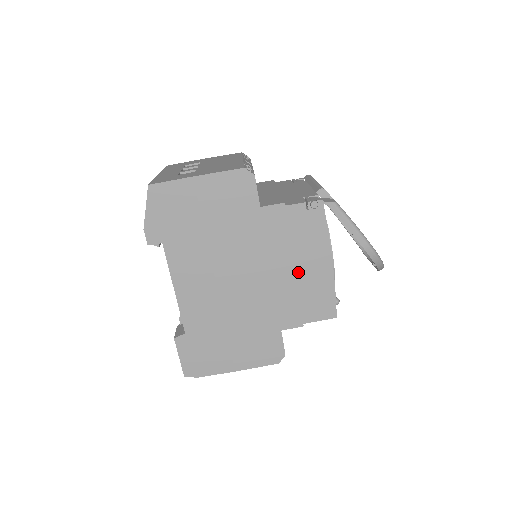
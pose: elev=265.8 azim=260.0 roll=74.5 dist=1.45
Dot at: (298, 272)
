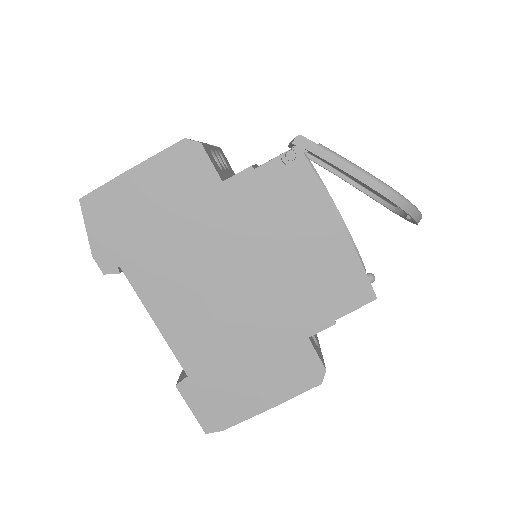
Dot at: (302, 252)
